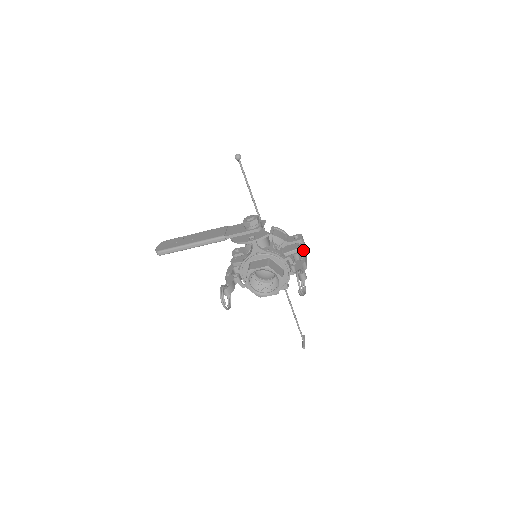
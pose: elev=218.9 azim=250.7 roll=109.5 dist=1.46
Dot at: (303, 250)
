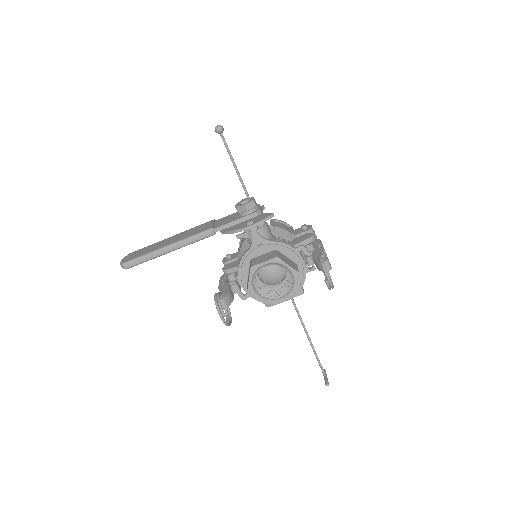
Dot at: (317, 239)
